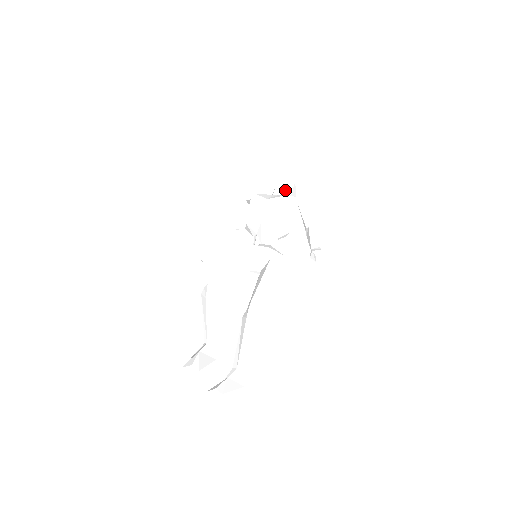
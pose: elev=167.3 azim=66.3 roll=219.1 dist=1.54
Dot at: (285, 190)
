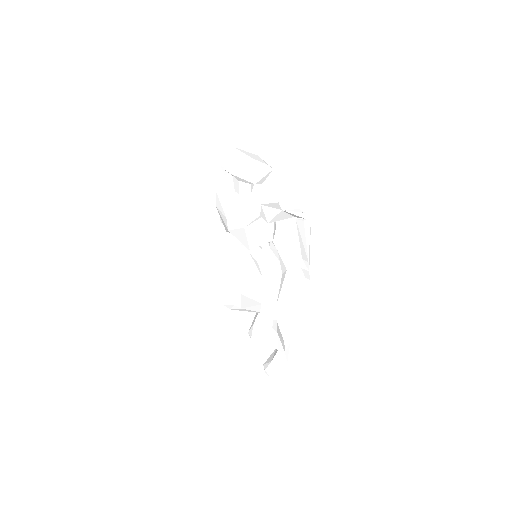
Dot at: (244, 182)
